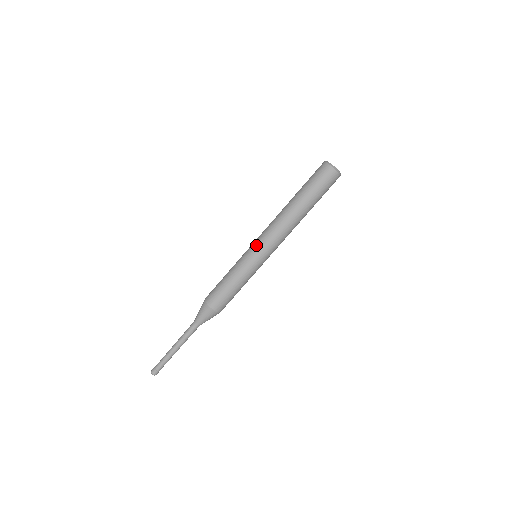
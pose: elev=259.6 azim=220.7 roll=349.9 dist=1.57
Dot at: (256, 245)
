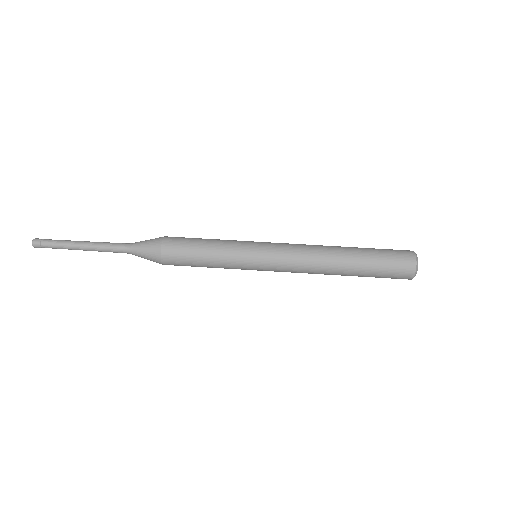
Dot at: occluded
